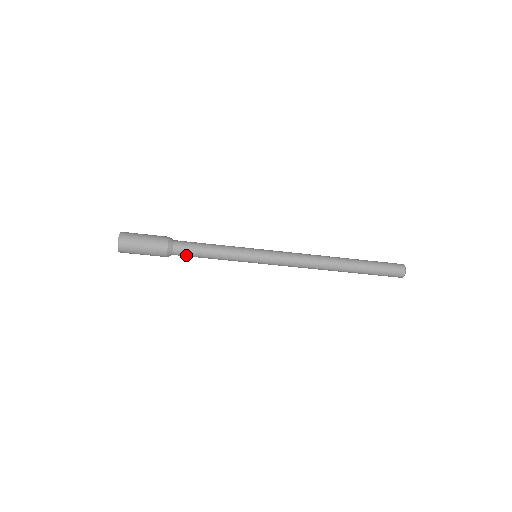
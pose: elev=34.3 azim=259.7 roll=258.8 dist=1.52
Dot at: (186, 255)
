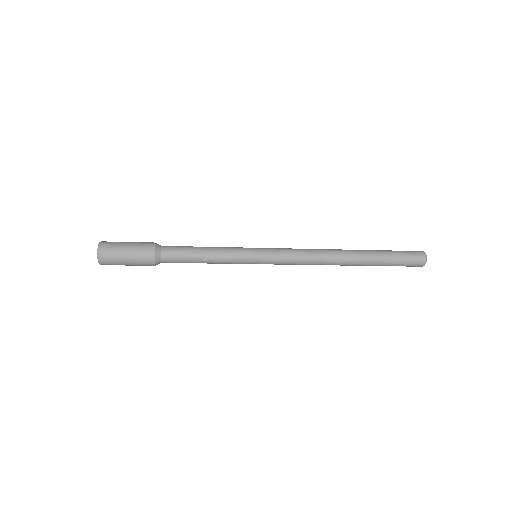
Dot at: (176, 259)
